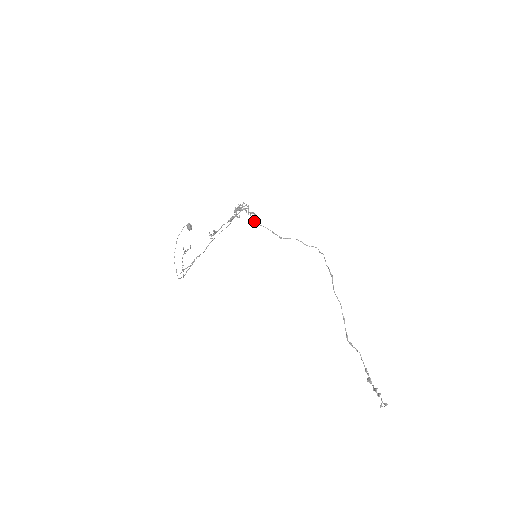
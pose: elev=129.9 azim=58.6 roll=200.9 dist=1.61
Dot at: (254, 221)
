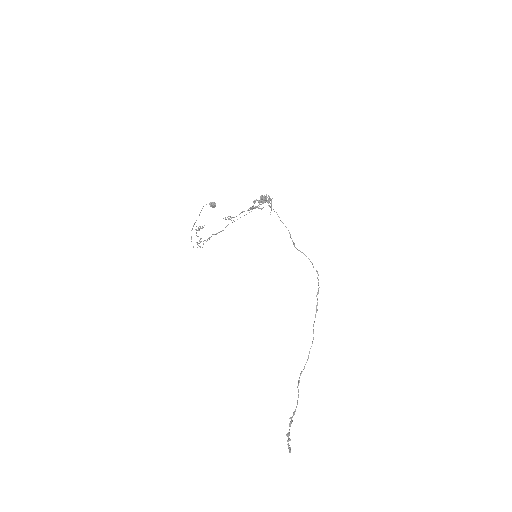
Dot at: occluded
